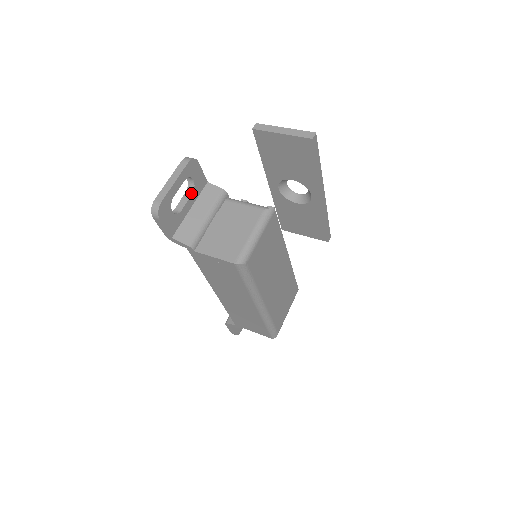
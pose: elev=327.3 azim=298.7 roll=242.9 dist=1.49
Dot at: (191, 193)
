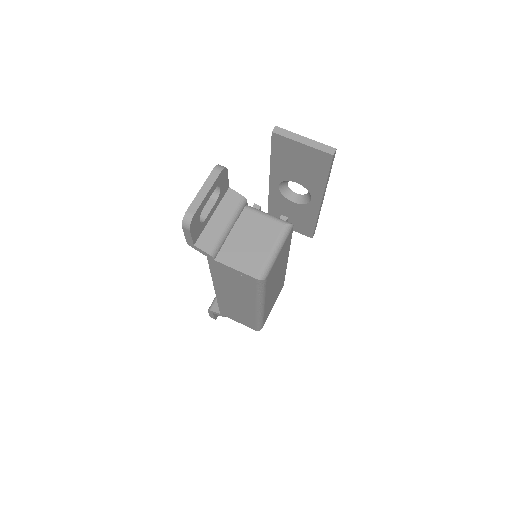
Dot at: (215, 200)
